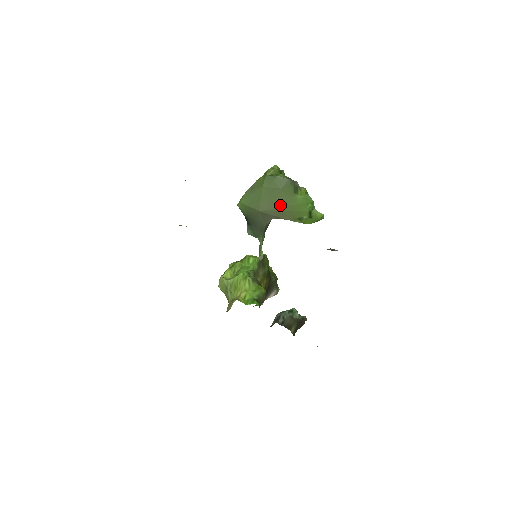
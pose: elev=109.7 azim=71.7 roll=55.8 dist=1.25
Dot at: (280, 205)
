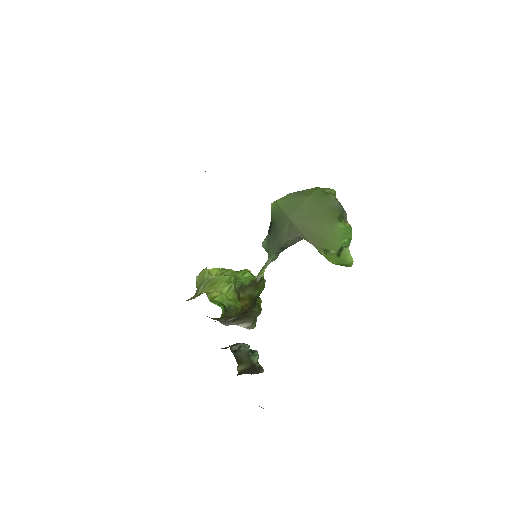
Dot at: (315, 224)
